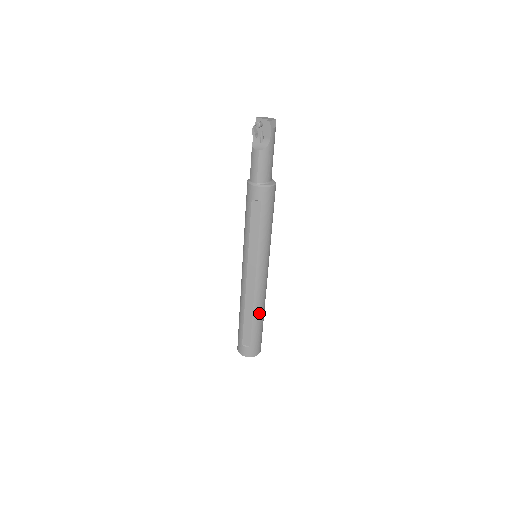
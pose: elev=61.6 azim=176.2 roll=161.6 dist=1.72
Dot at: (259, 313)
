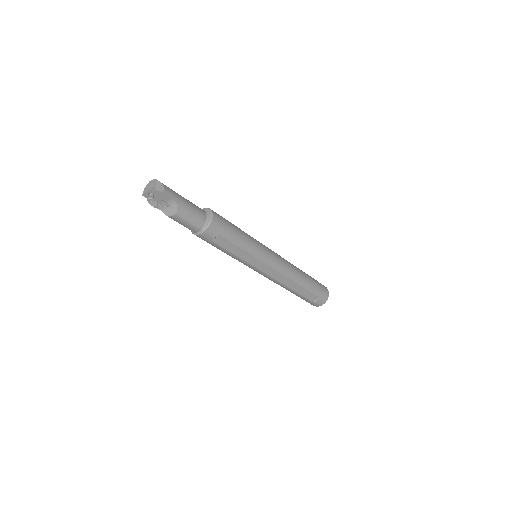
Dot at: (301, 278)
